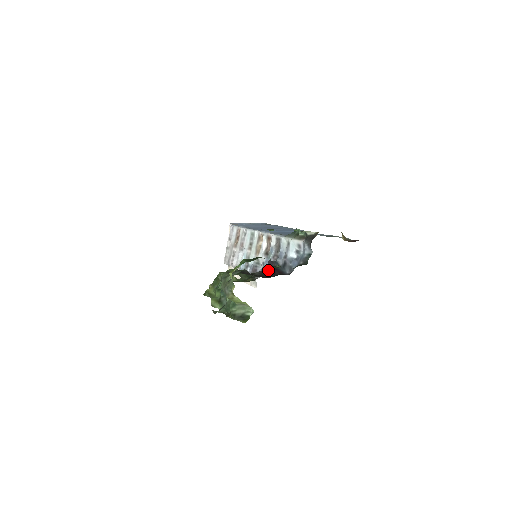
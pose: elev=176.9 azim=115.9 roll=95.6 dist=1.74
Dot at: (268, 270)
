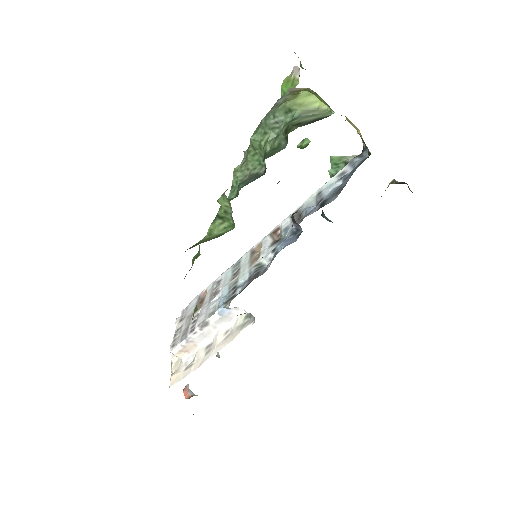
Dot at: occluded
